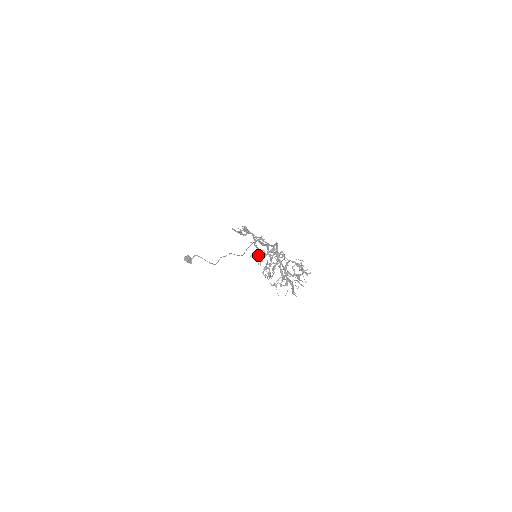
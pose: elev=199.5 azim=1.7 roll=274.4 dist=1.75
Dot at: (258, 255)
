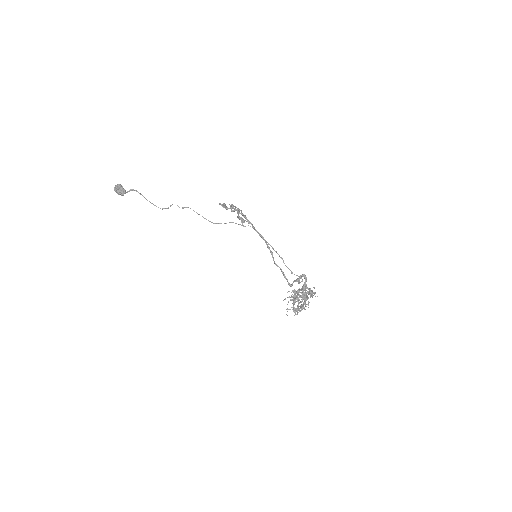
Dot at: (295, 293)
